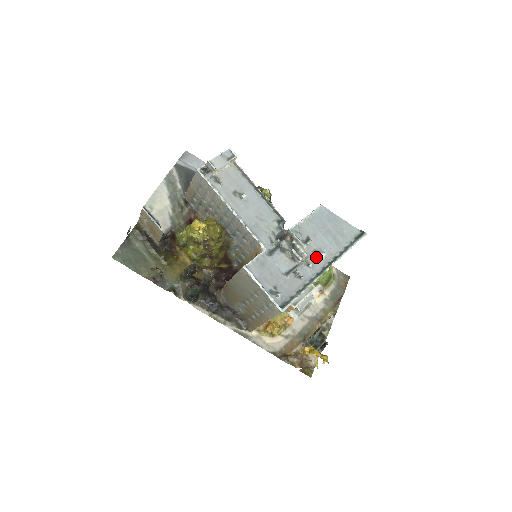
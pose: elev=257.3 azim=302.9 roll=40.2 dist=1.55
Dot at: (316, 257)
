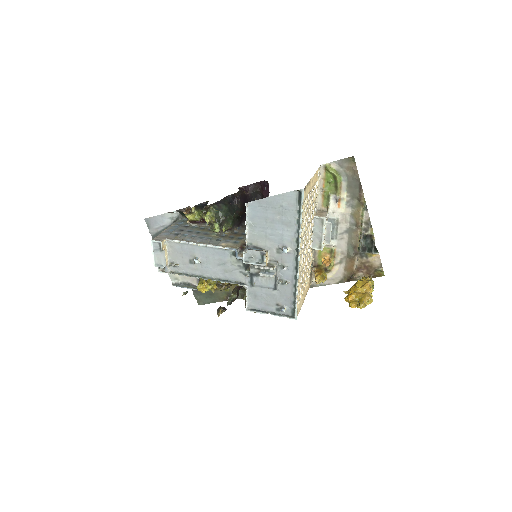
Dot at: (283, 255)
